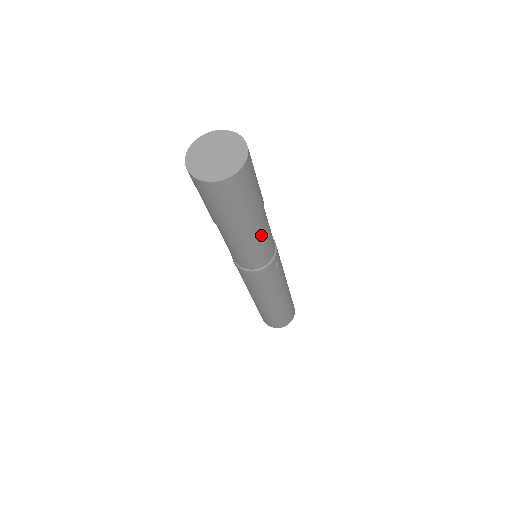
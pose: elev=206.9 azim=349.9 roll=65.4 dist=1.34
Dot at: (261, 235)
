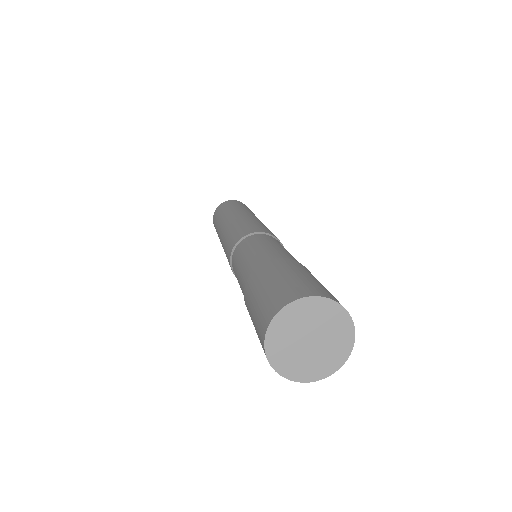
Dot at: occluded
